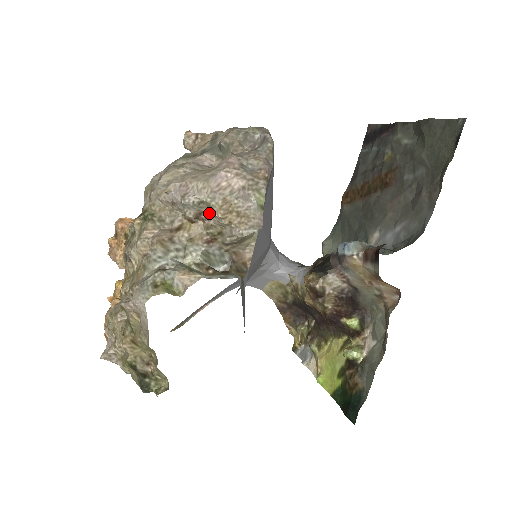
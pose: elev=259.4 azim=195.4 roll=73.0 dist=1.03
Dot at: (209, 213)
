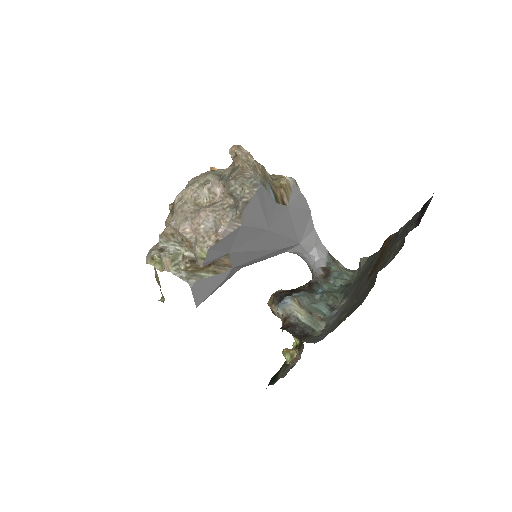
Dot at: occluded
